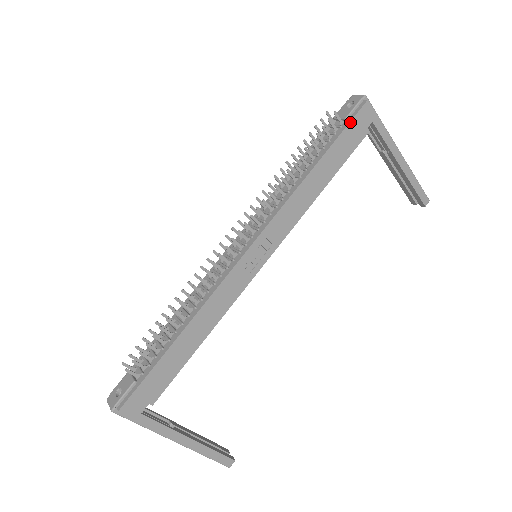
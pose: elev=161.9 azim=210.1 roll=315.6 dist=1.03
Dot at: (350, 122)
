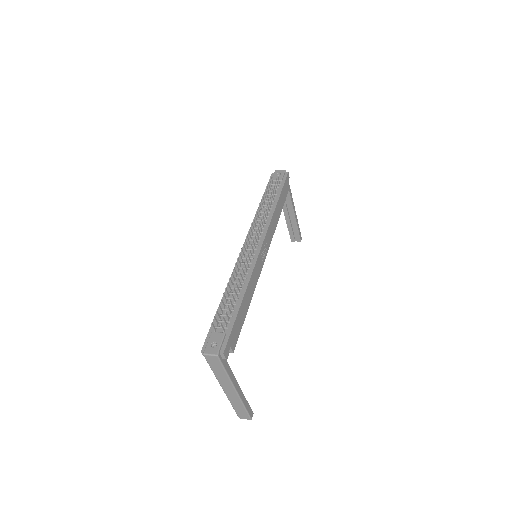
Dot at: (285, 182)
